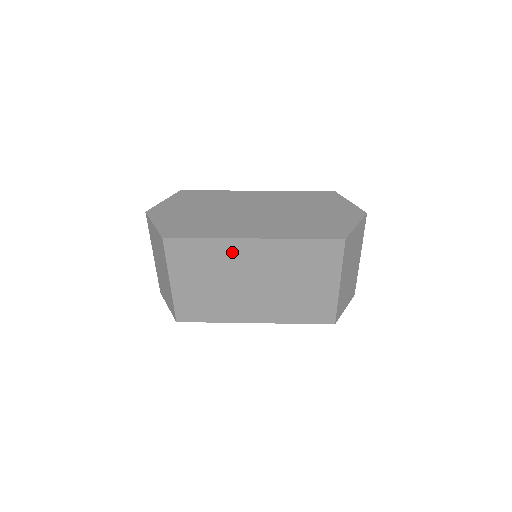
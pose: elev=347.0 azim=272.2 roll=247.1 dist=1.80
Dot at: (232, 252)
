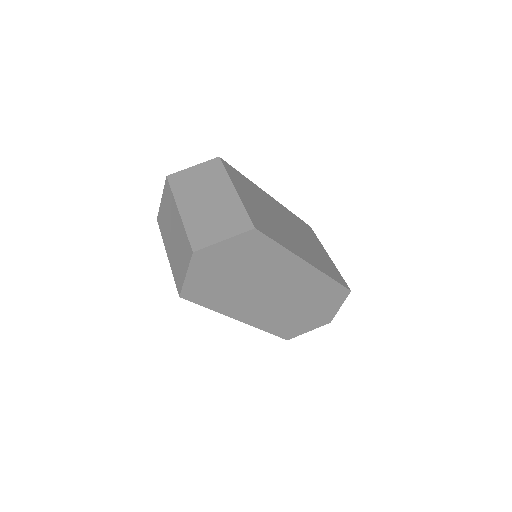
Dot at: (264, 196)
